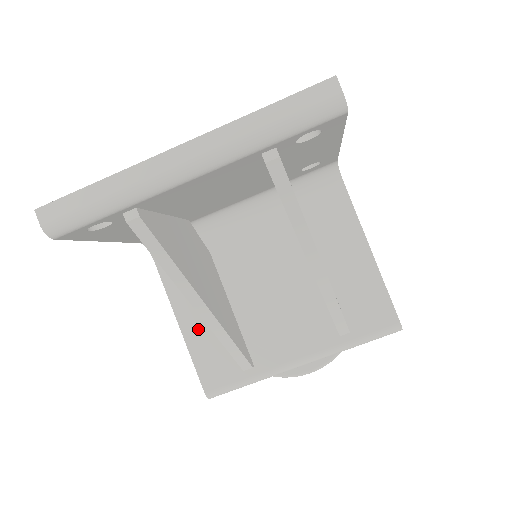
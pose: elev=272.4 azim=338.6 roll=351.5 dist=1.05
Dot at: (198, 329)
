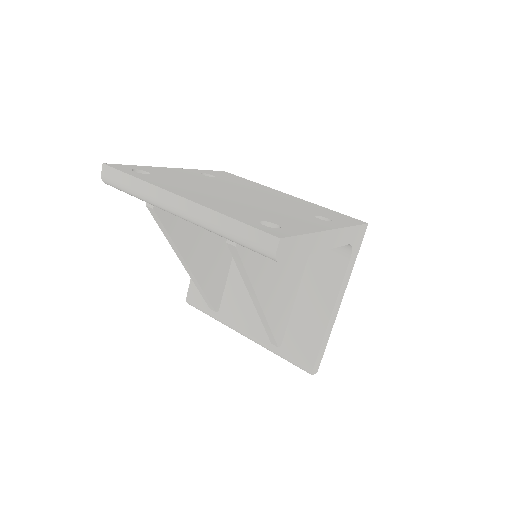
Dot at: occluded
